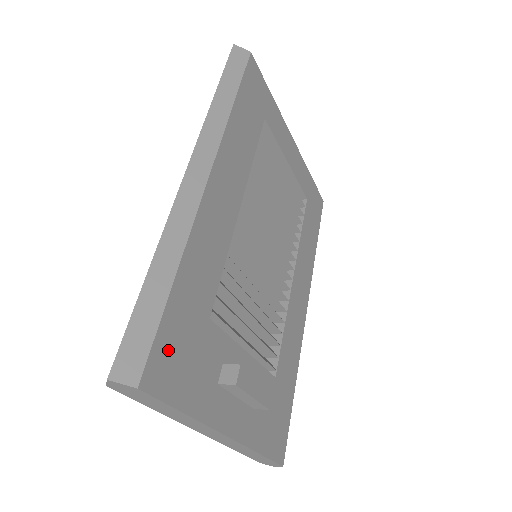
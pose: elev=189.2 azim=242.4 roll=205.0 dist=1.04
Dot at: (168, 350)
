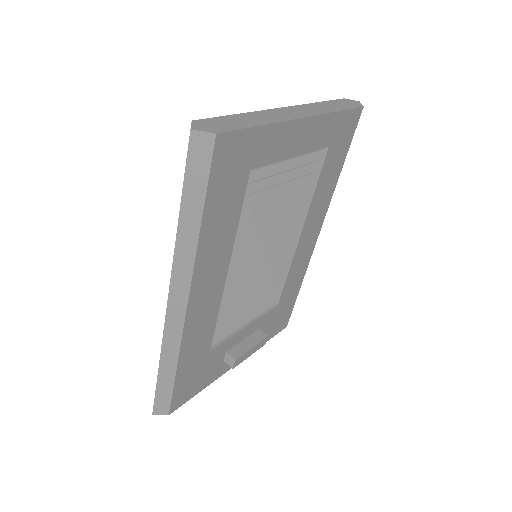
Dot at: (182, 390)
